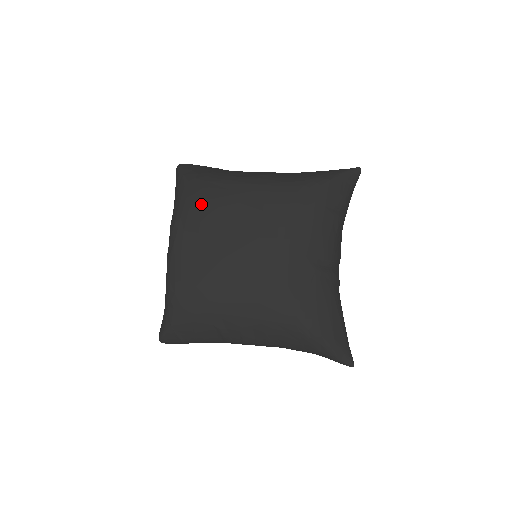
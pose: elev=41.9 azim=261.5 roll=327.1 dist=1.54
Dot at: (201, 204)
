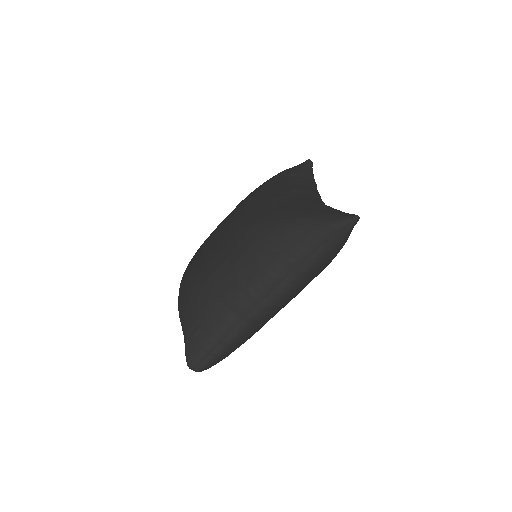
Dot at: occluded
